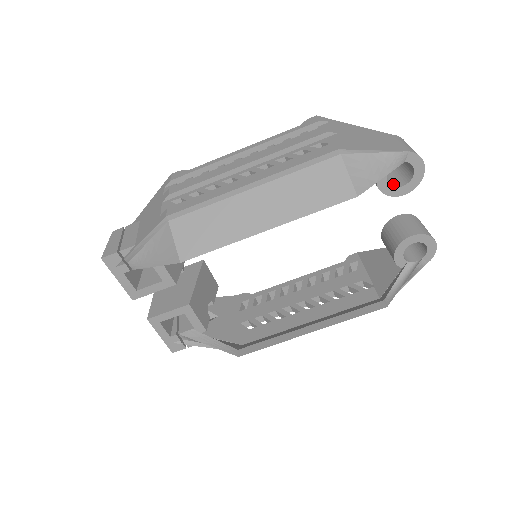
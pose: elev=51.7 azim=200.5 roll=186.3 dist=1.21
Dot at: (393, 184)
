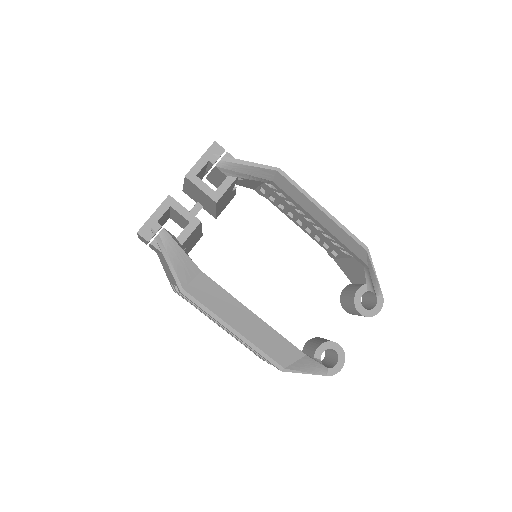
Dot at: (359, 303)
